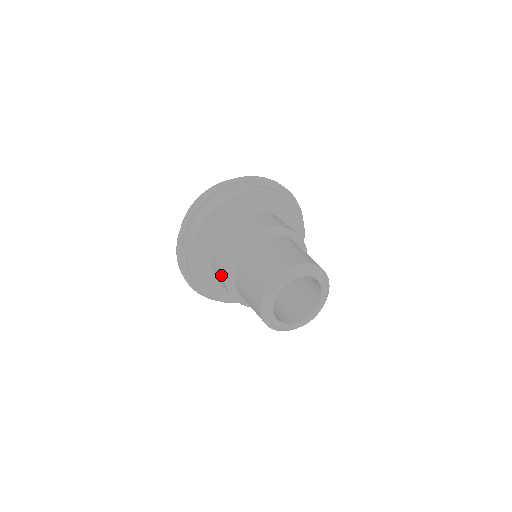
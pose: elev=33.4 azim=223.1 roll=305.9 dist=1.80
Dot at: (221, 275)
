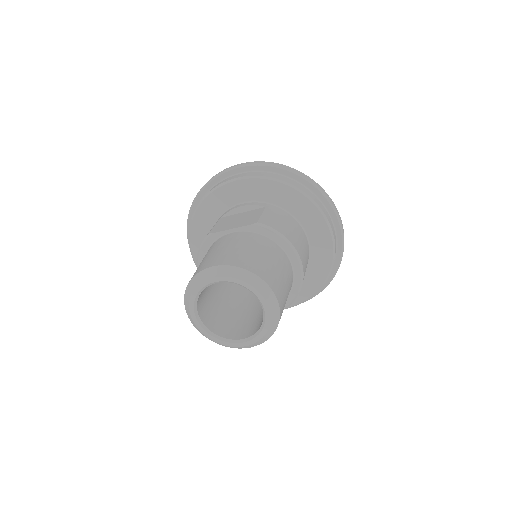
Dot at: occluded
